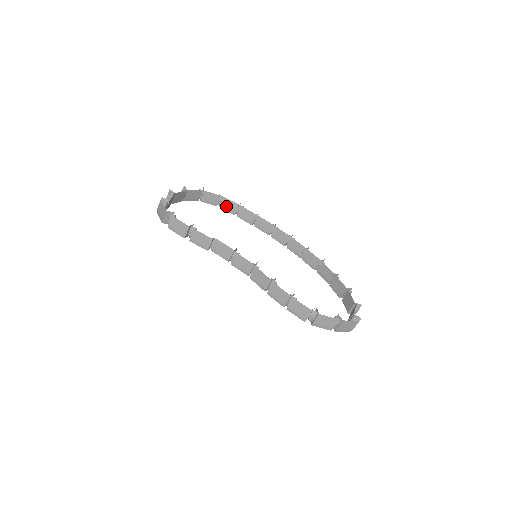
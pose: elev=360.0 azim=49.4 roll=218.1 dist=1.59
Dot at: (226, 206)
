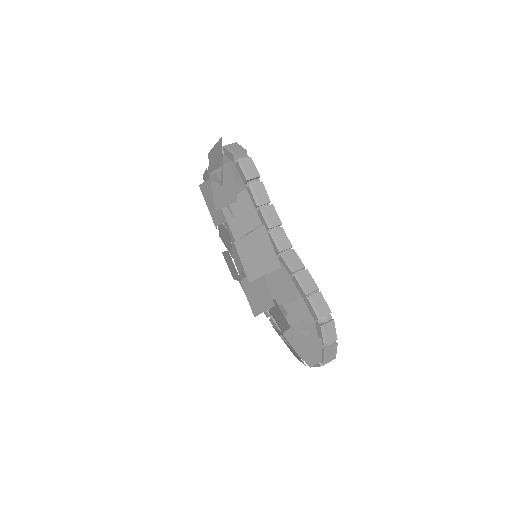
Dot at: occluded
